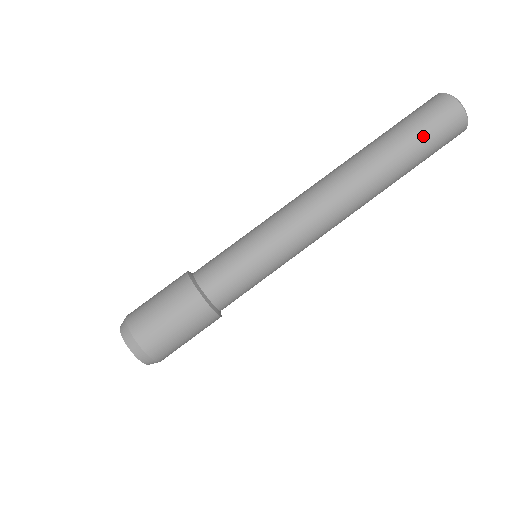
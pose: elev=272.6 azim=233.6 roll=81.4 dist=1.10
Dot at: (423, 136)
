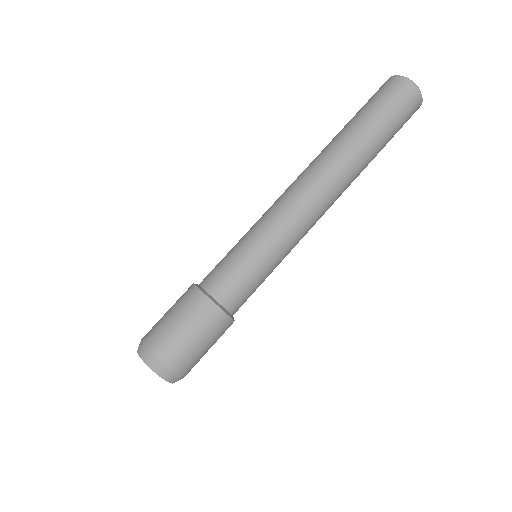
Dot at: (386, 116)
